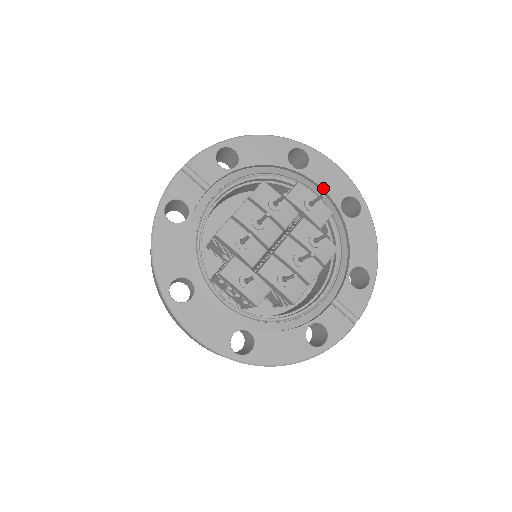
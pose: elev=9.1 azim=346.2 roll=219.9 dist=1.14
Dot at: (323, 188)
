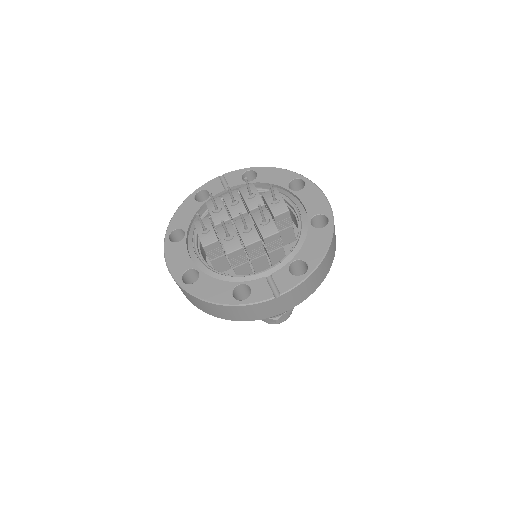
Dot at: (304, 205)
